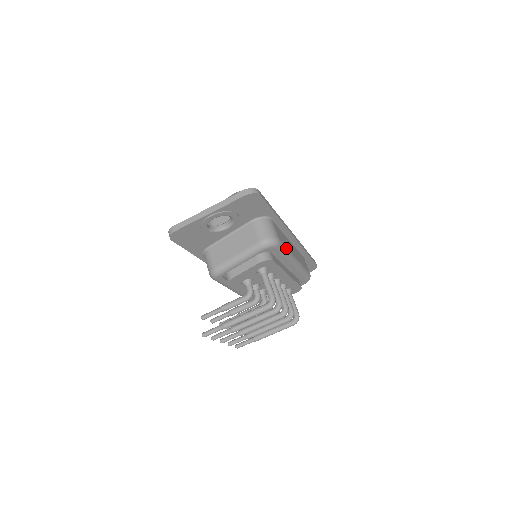
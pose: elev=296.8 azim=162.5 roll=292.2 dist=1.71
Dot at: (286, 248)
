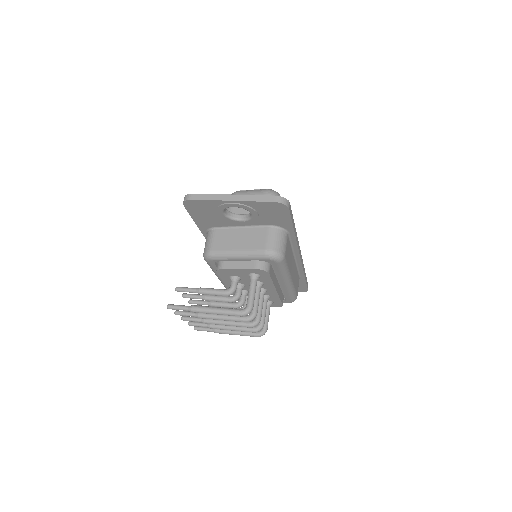
Dot at: (287, 267)
